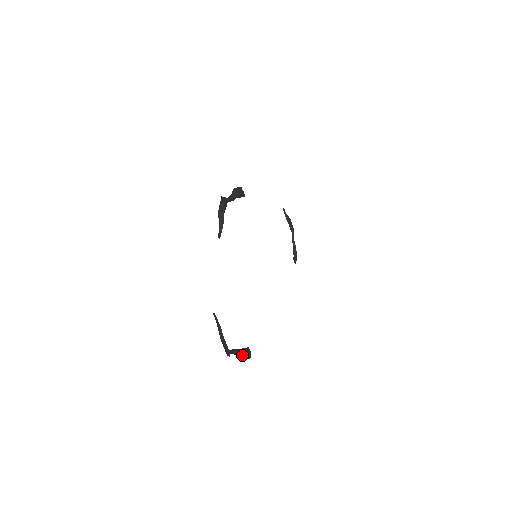
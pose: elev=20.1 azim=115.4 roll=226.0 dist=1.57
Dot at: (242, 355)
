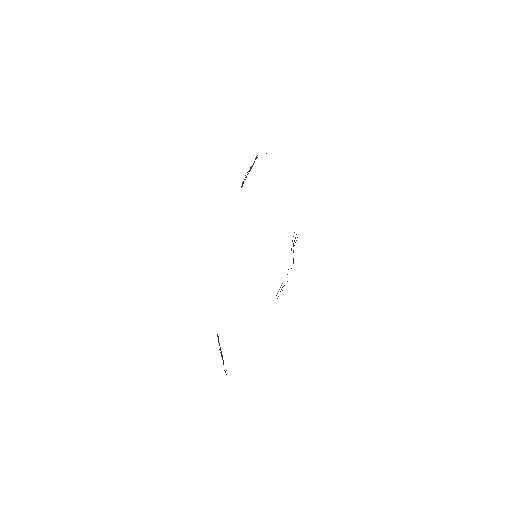
Dot at: occluded
